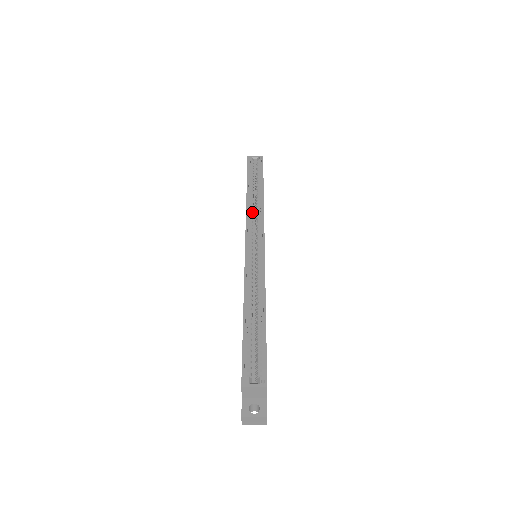
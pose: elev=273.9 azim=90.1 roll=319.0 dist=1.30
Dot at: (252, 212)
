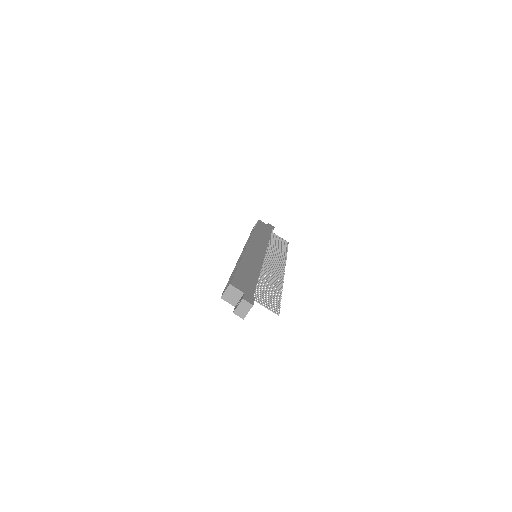
Dot at: occluded
